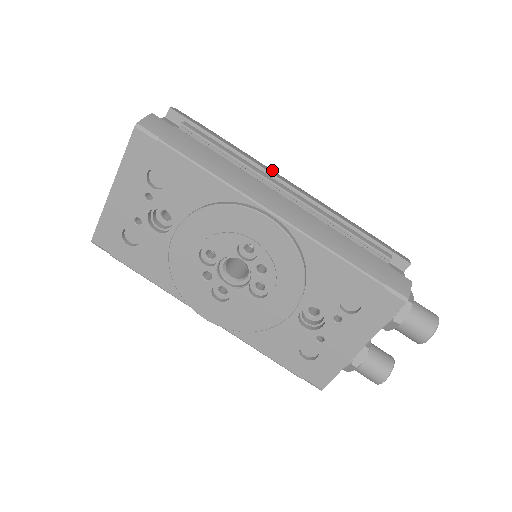
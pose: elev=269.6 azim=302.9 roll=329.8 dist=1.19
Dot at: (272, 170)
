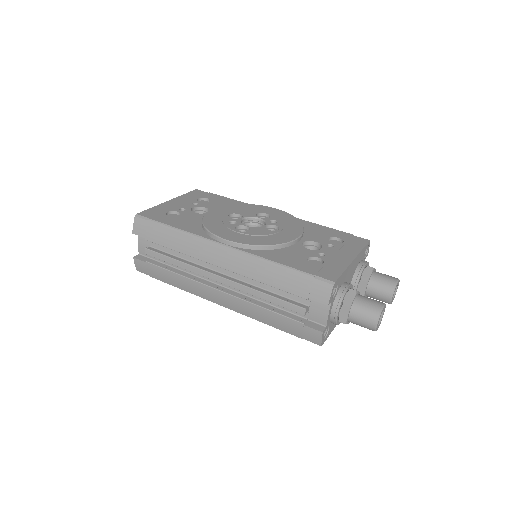
Dot at: occluded
